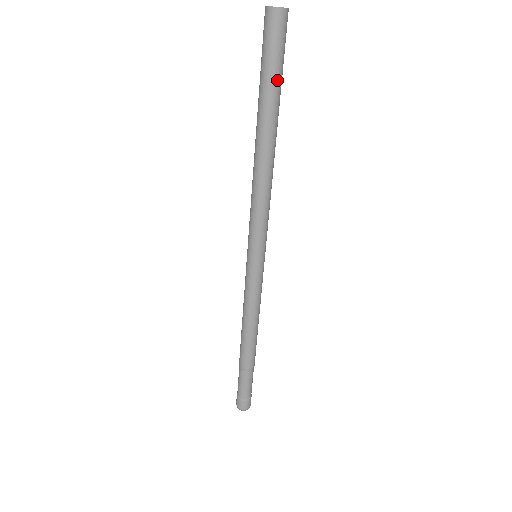
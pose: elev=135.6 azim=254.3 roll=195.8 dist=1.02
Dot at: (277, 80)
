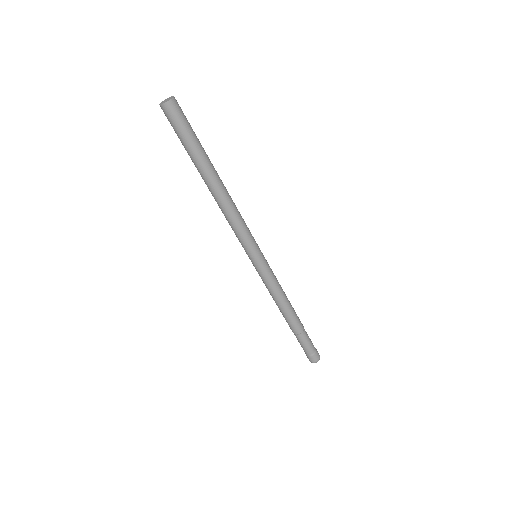
Dot at: (197, 141)
